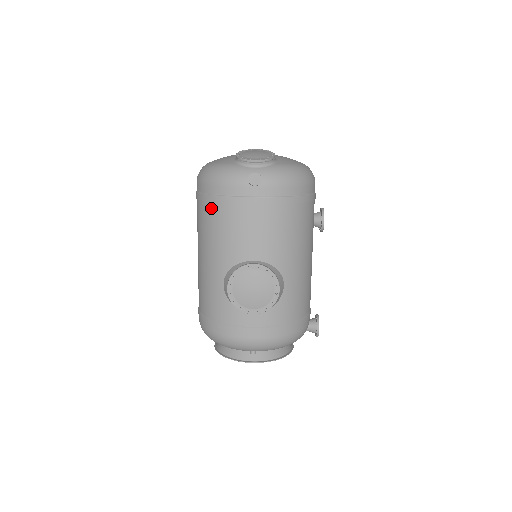
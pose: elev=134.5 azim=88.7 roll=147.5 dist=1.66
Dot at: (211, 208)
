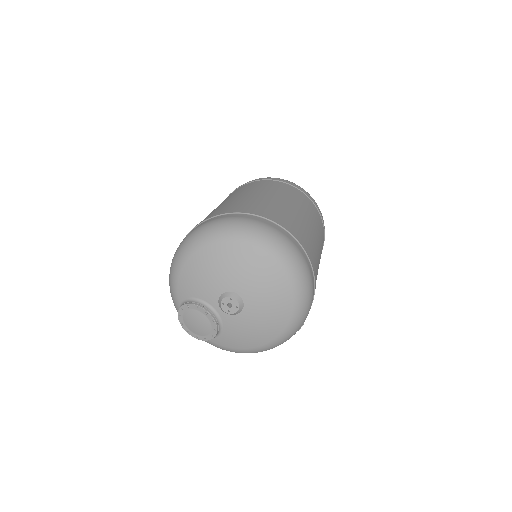
Dot at: occluded
